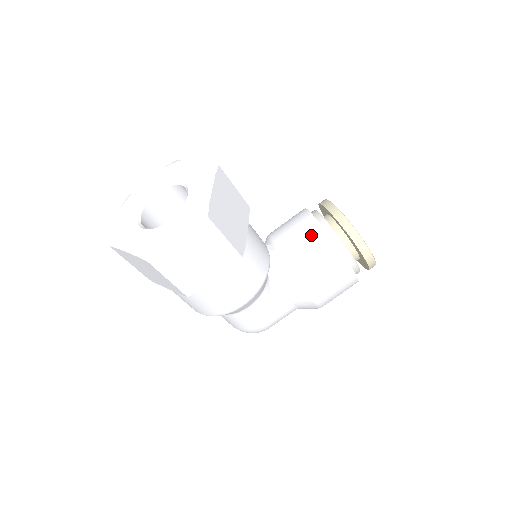
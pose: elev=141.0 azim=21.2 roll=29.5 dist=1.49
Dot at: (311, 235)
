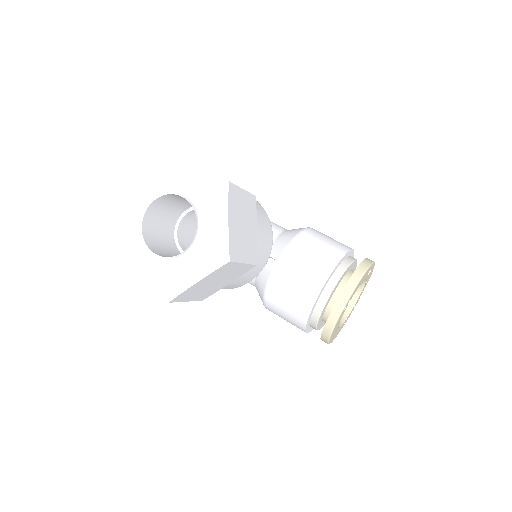
Dot at: (300, 299)
